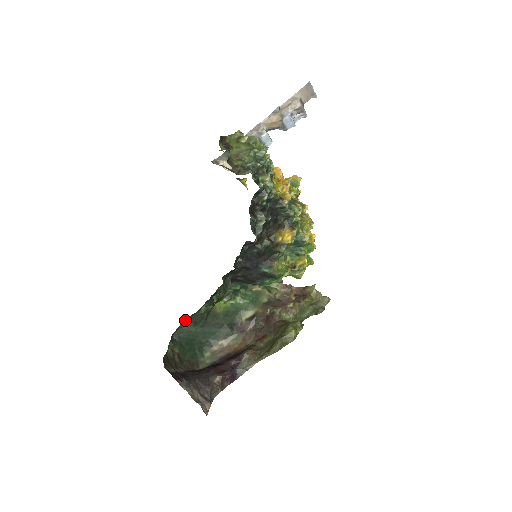
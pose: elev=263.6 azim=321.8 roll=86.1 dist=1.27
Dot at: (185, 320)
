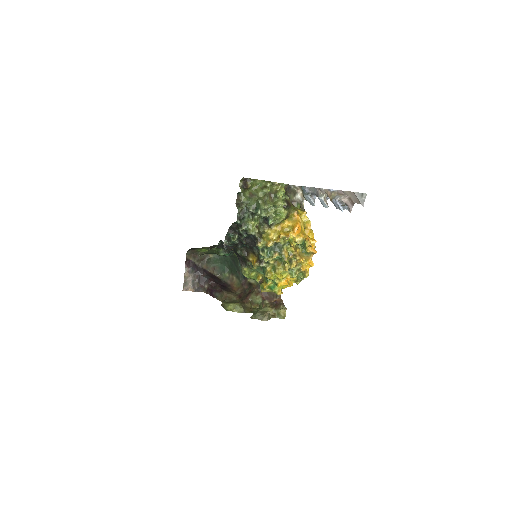
Dot at: occluded
